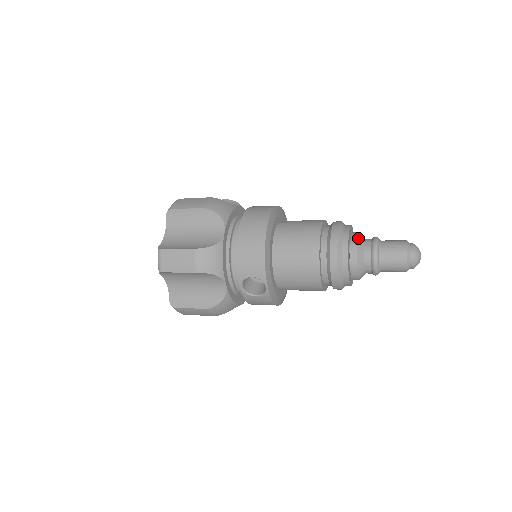
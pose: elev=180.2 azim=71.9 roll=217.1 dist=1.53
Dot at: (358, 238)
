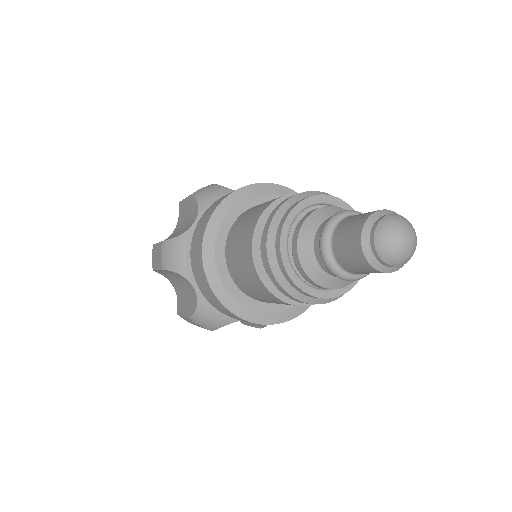
Dot at: (299, 251)
